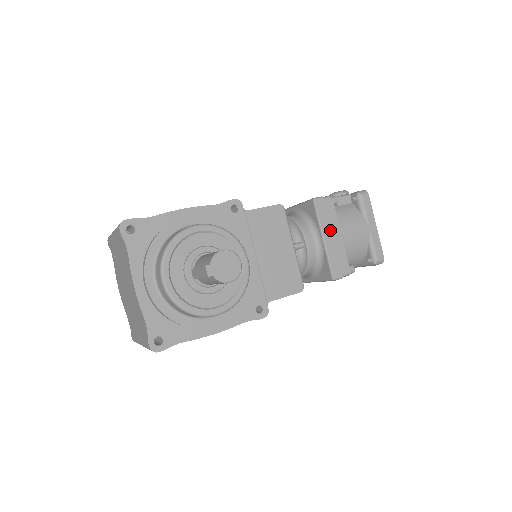
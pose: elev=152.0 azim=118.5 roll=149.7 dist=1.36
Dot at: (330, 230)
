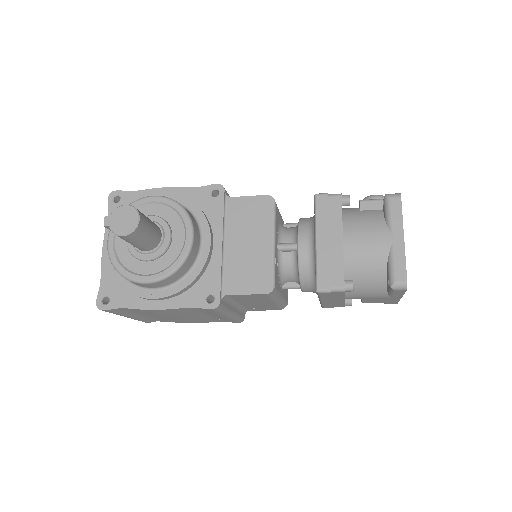
Dot at: (328, 232)
